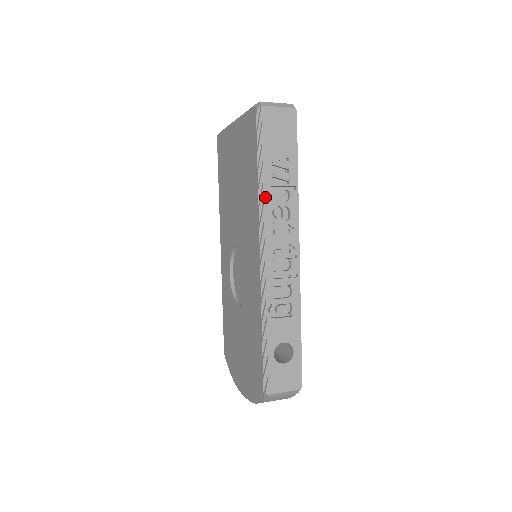
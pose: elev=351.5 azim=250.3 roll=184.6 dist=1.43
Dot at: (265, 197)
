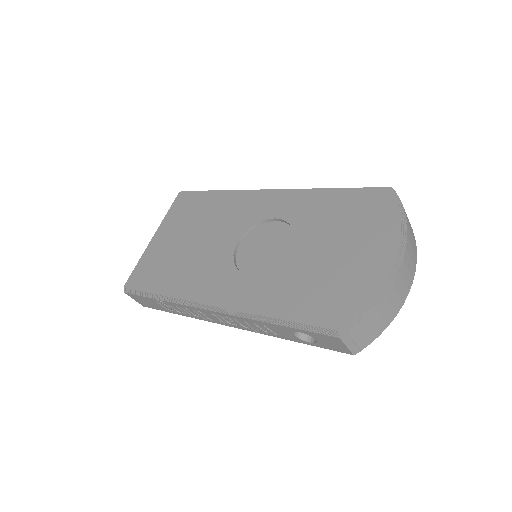
Dot at: occluded
